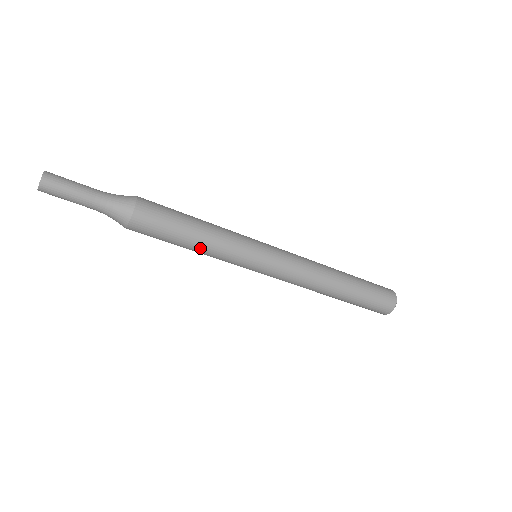
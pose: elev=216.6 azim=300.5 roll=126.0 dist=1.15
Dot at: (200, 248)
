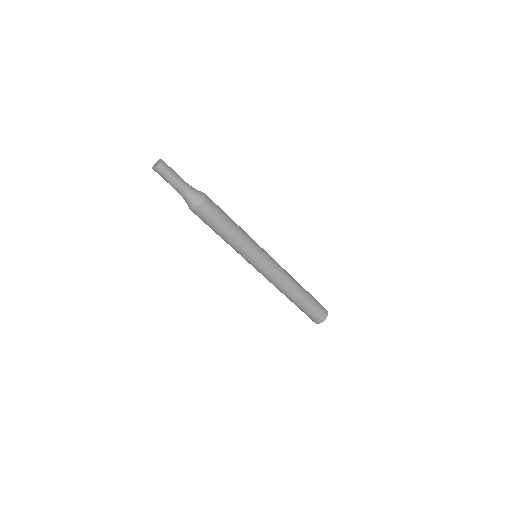
Dot at: (226, 239)
